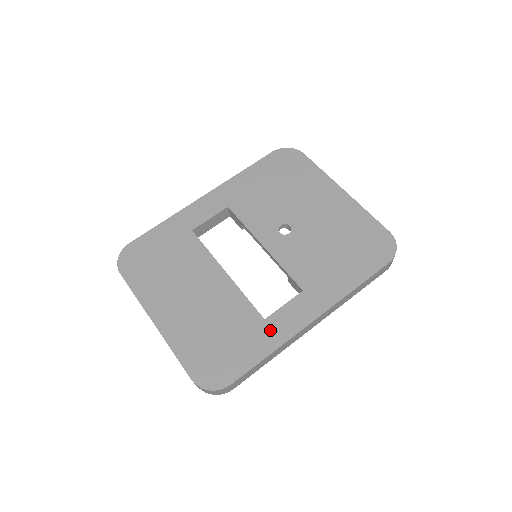
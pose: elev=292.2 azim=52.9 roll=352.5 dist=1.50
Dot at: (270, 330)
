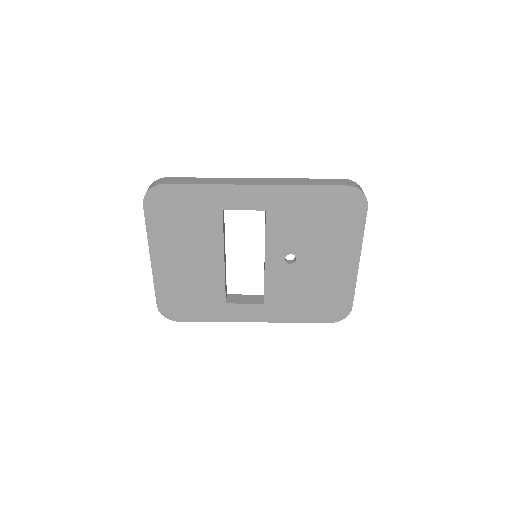
Dot at: (224, 311)
